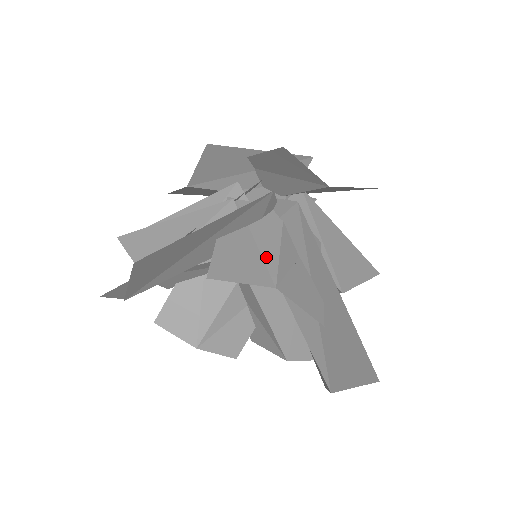
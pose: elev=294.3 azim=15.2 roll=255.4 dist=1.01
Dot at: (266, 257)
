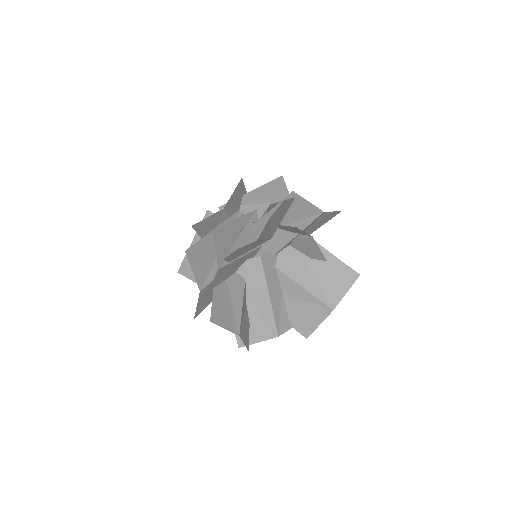
Dot at: occluded
